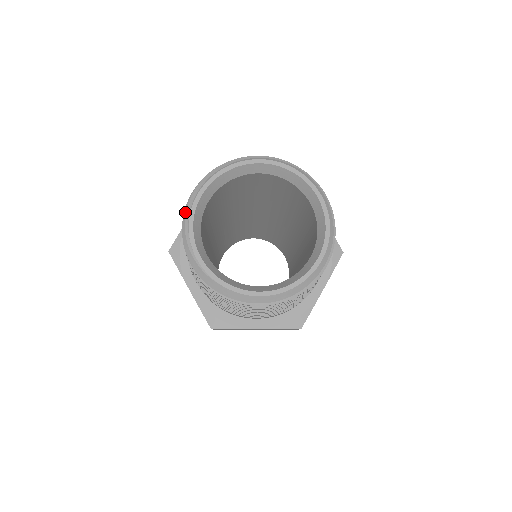
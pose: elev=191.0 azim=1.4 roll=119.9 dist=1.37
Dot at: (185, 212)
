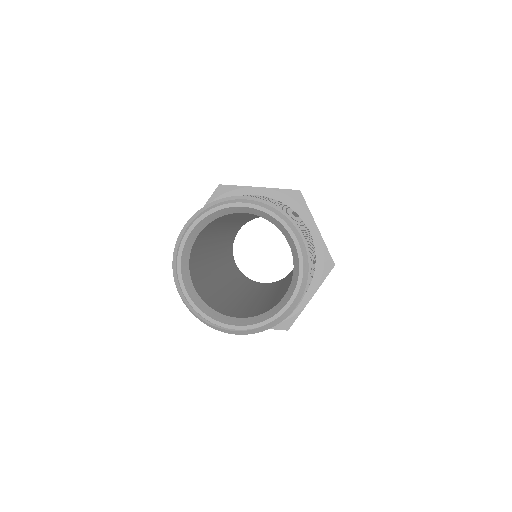
Dot at: (192, 313)
